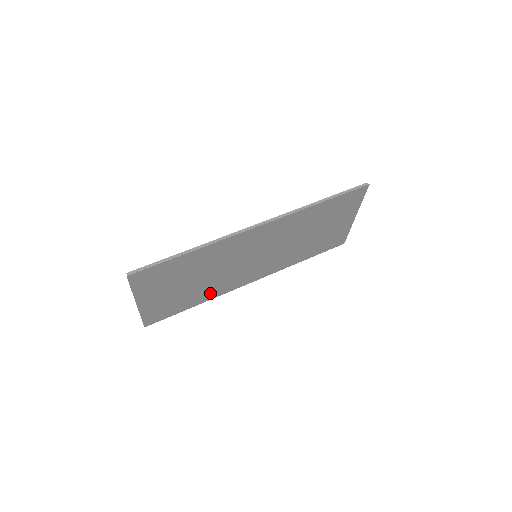
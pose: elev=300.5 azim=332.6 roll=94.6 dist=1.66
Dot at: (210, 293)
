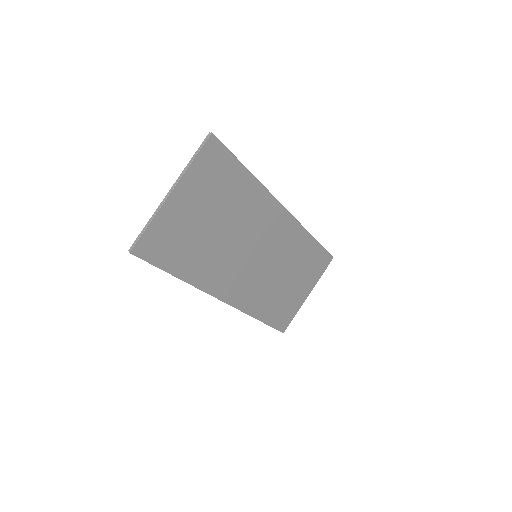
Dot at: (201, 271)
